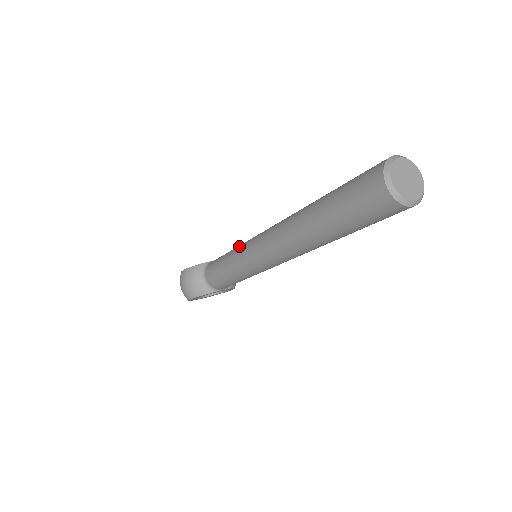
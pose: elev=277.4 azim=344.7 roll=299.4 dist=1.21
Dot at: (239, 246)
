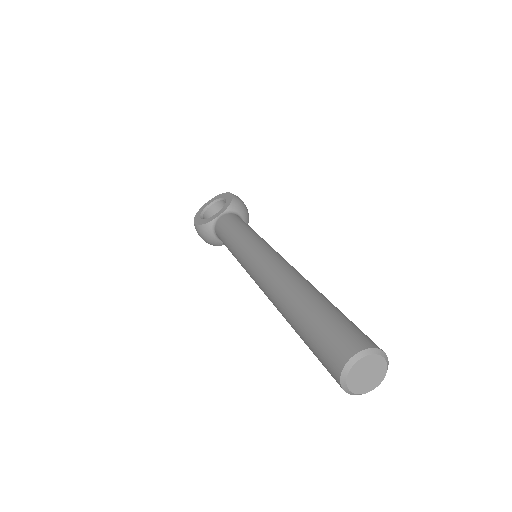
Dot at: (237, 248)
